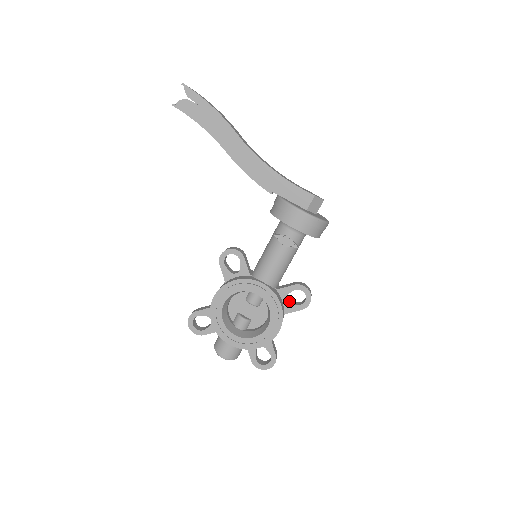
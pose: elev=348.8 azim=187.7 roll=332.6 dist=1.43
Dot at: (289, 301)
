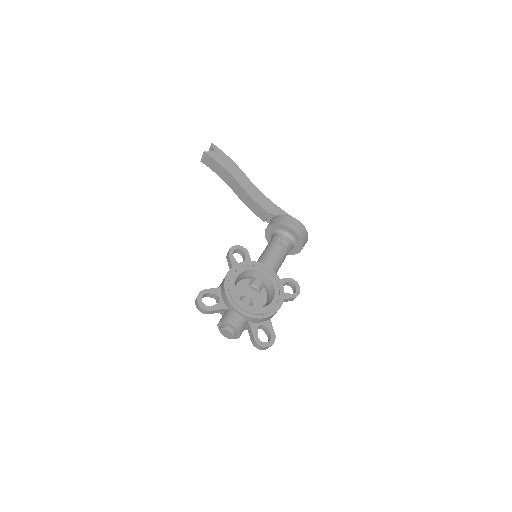
Dot at: occluded
